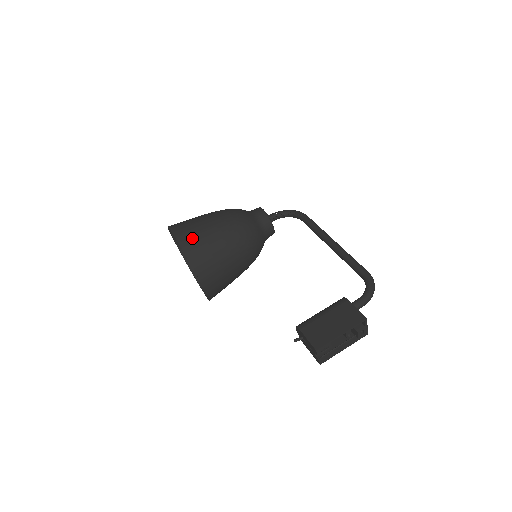
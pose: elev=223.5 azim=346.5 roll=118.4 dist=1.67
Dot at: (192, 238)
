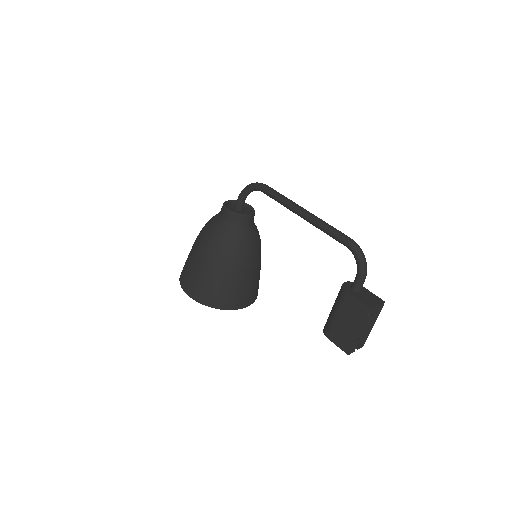
Dot at: (200, 290)
